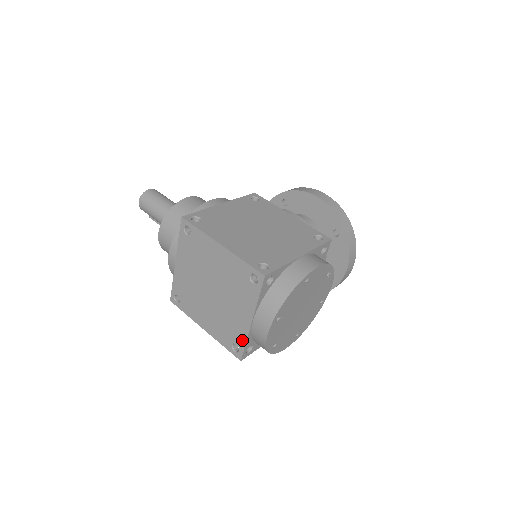
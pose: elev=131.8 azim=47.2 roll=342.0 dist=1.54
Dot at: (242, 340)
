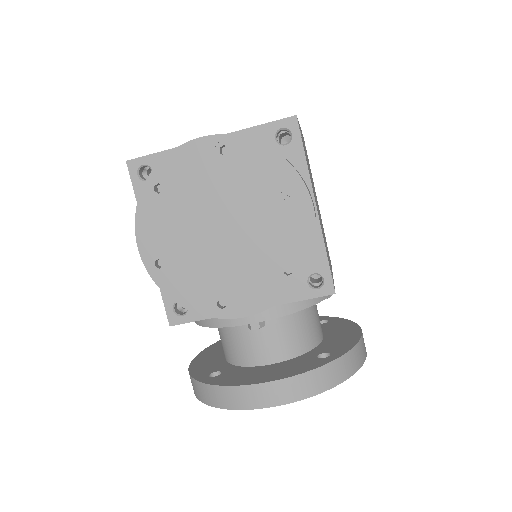
Dot at: (167, 151)
